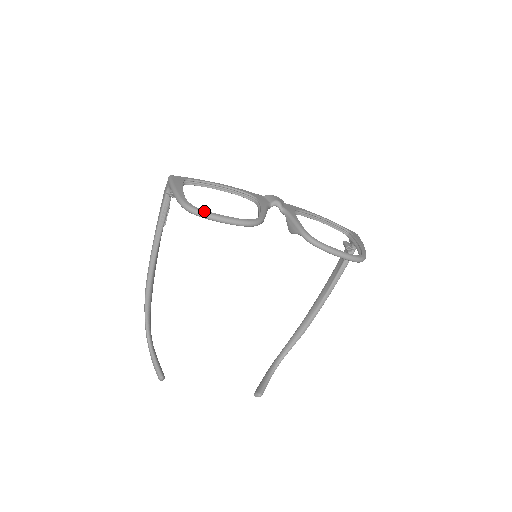
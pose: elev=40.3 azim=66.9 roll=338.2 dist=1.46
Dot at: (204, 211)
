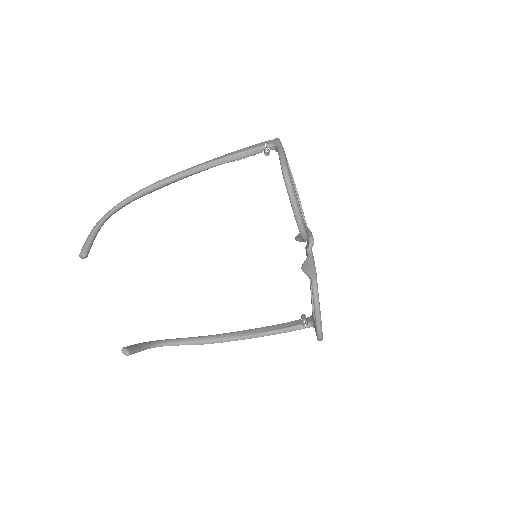
Dot at: occluded
